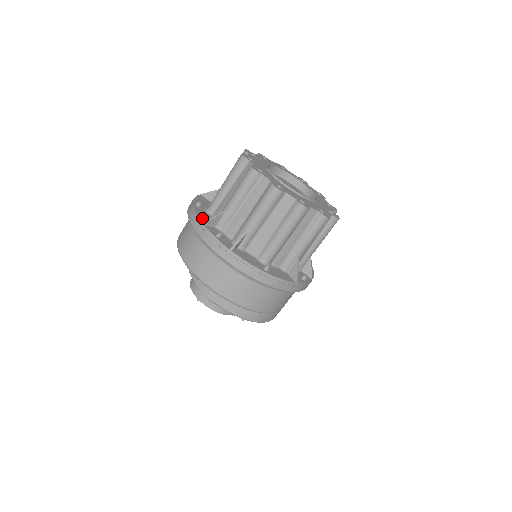
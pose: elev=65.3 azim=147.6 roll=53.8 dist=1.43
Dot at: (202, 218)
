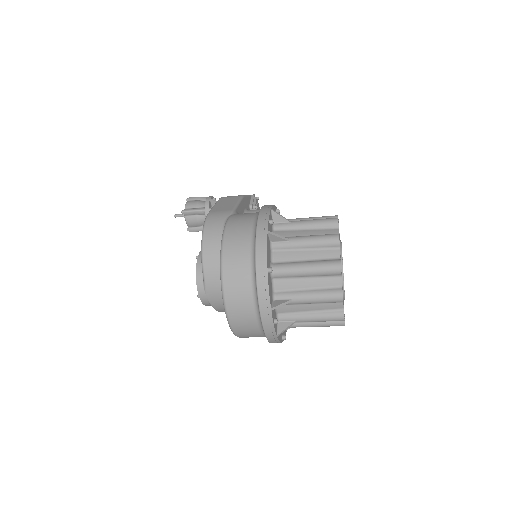
Dot at: (271, 297)
